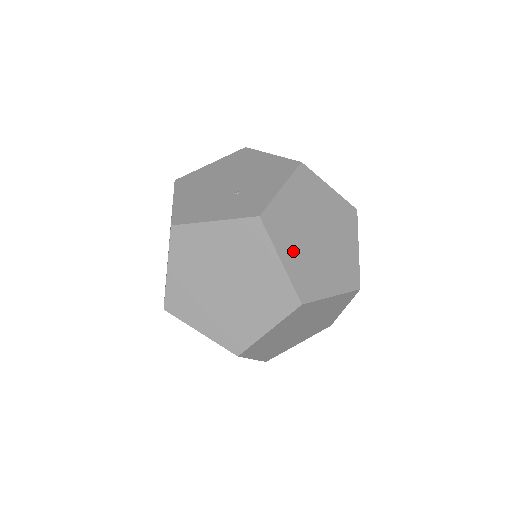
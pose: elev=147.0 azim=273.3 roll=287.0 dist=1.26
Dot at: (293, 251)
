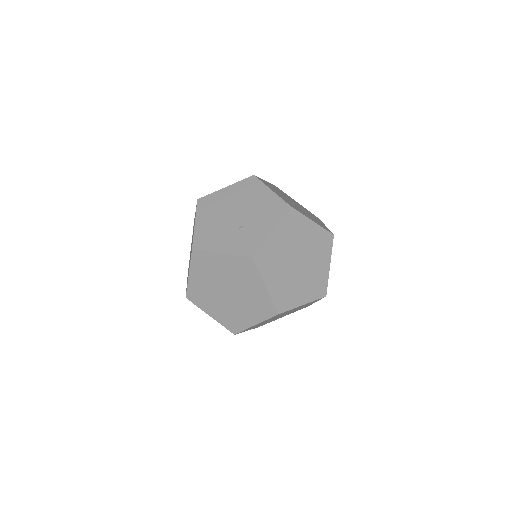
Dot at: (276, 278)
